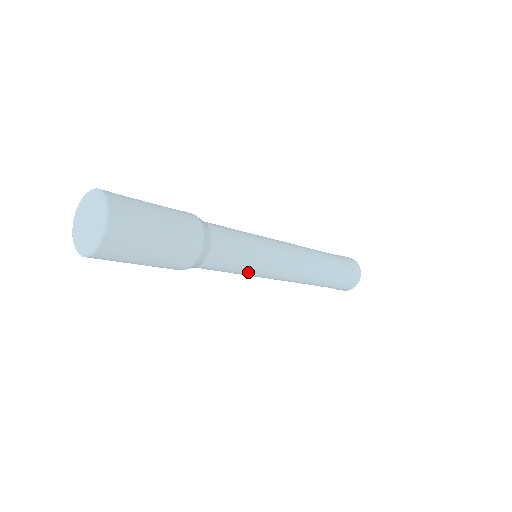
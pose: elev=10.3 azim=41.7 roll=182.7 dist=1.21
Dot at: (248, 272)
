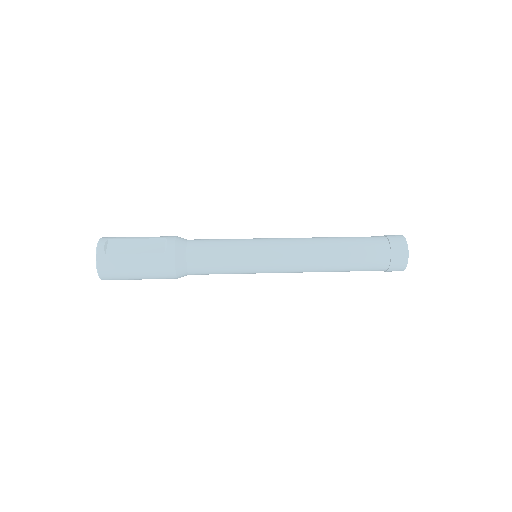
Dot at: occluded
